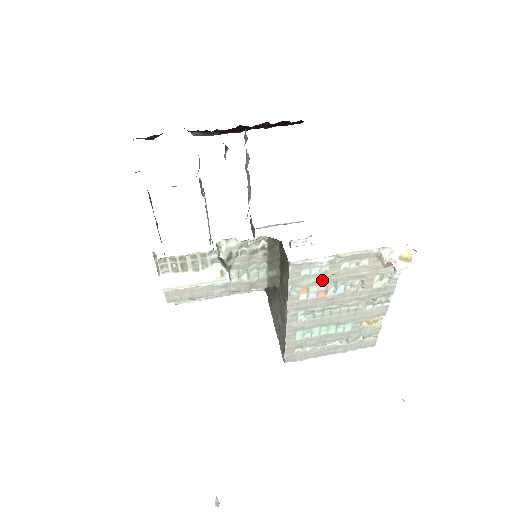
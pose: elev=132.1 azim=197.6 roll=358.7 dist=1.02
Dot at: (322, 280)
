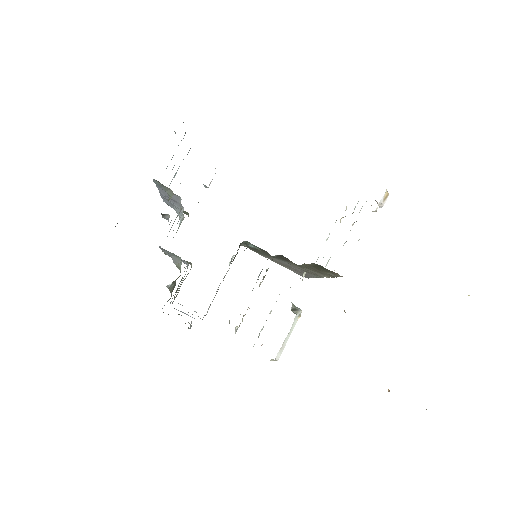
Dot at: occluded
